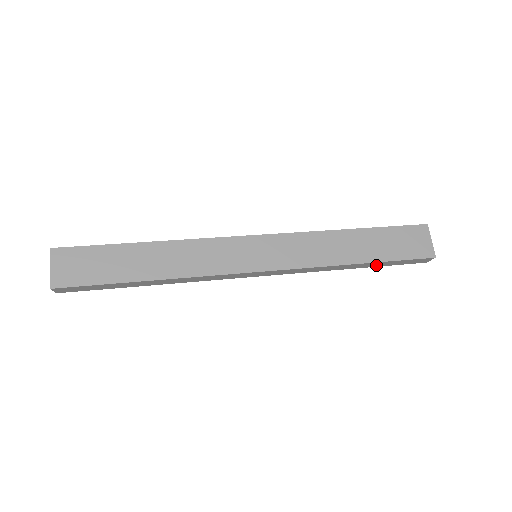
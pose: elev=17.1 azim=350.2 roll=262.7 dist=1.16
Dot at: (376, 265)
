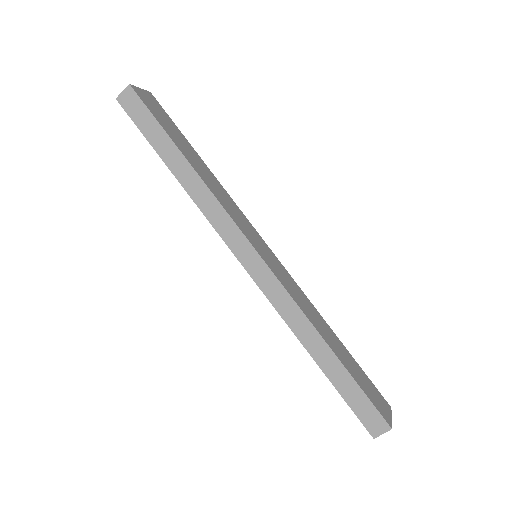
Dot at: (335, 378)
